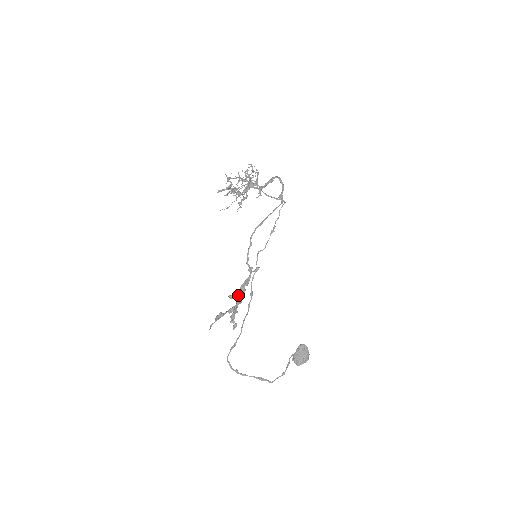
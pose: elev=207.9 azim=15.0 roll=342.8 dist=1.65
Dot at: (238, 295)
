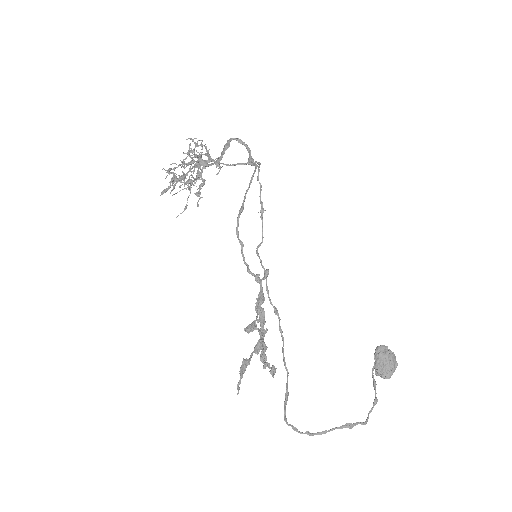
Dot at: (257, 322)
